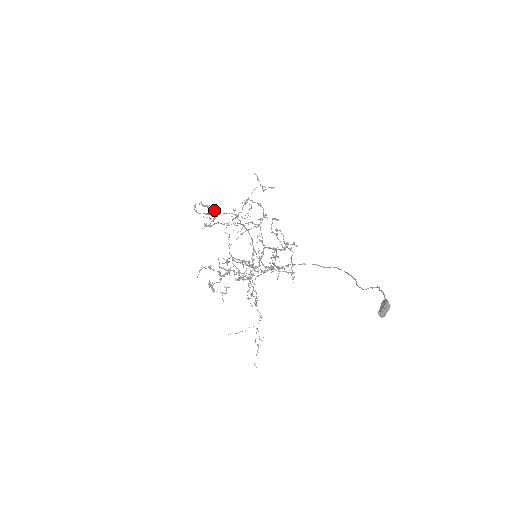
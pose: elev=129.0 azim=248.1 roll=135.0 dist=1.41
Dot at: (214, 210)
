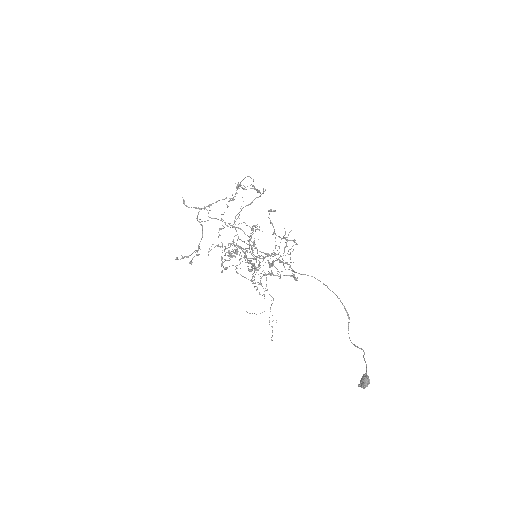
Dot at: (195, 250)
